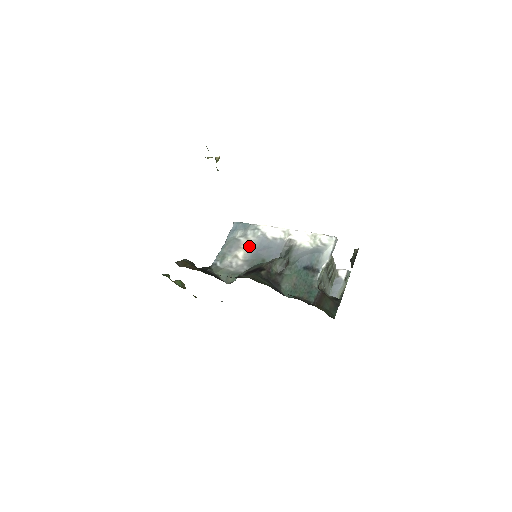
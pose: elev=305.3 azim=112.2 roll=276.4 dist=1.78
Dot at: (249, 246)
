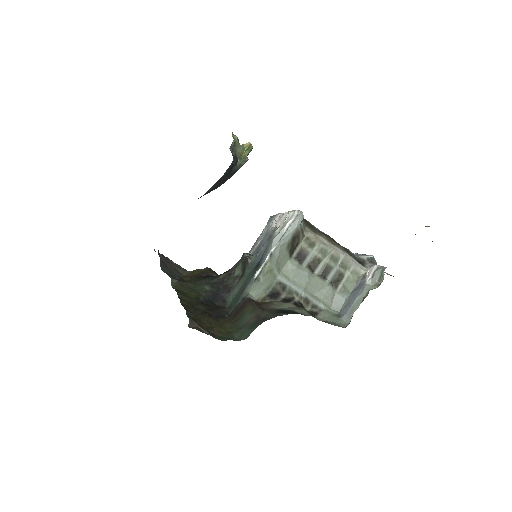
Dot at: (257, 244)
